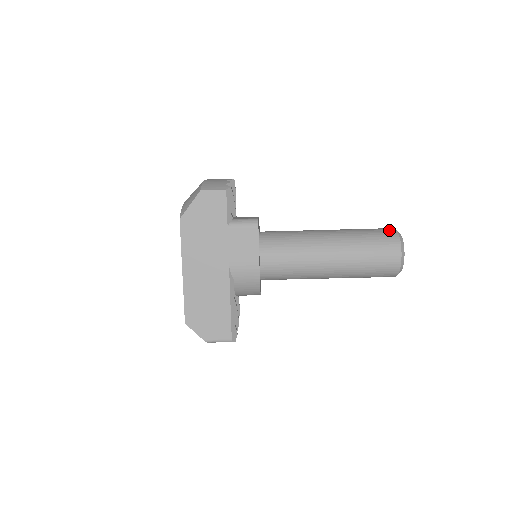
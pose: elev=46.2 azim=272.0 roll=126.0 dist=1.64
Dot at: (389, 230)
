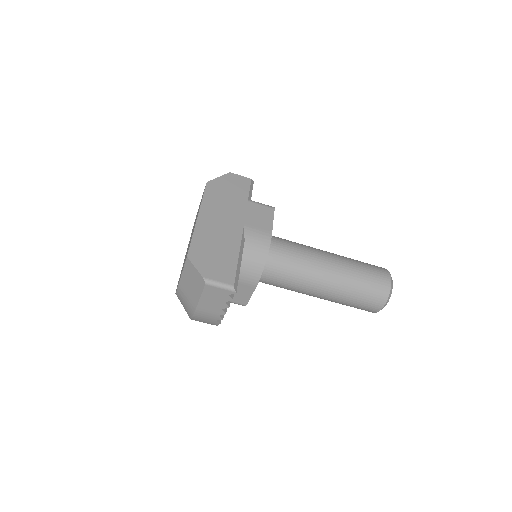
Dot at: occluded
